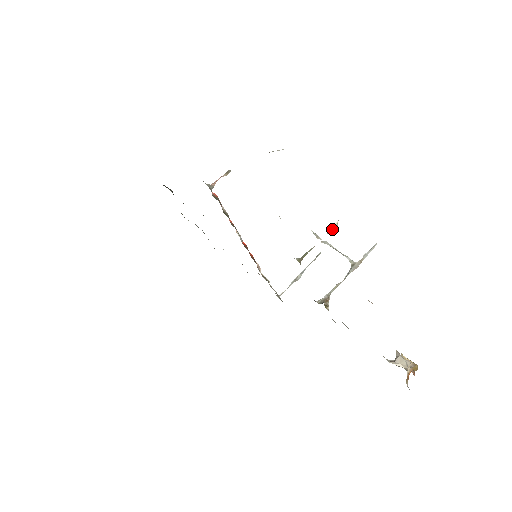
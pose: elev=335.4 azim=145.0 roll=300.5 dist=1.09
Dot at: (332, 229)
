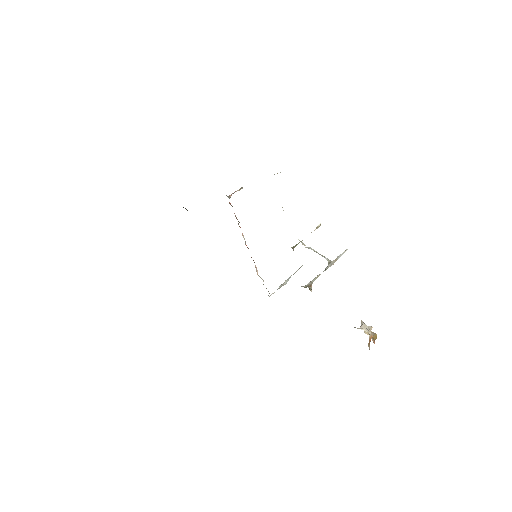
Dot at: occluded
